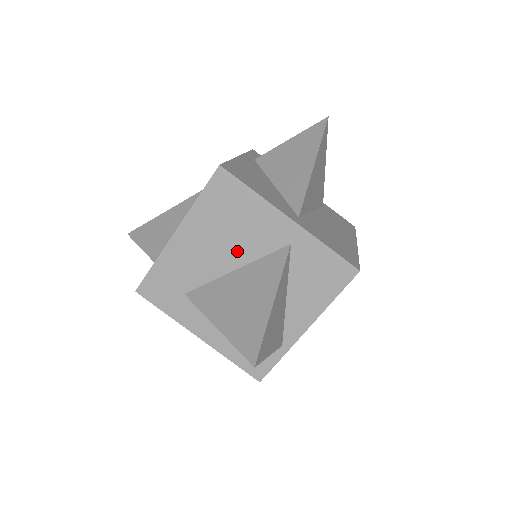
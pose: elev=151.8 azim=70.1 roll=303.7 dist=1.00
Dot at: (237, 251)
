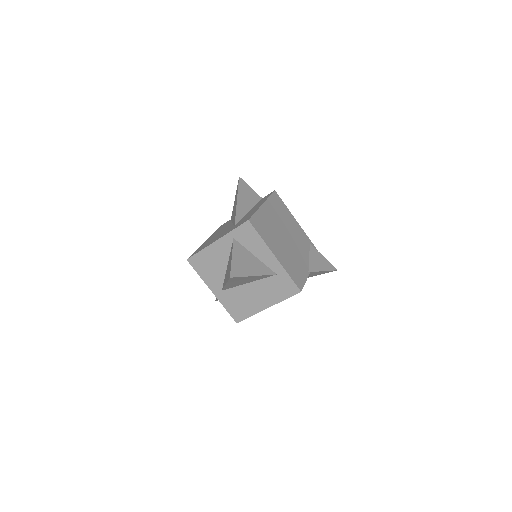
Dot at: occluded
